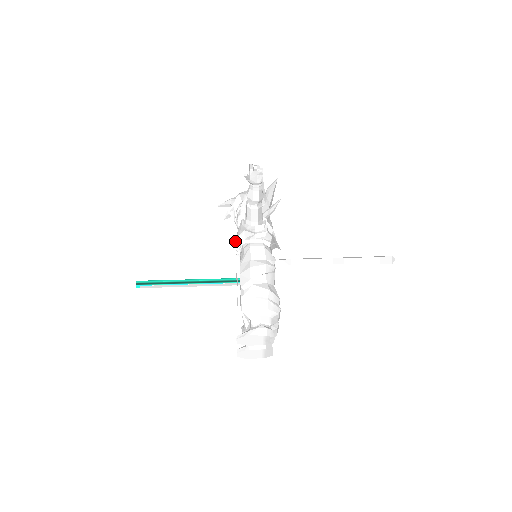
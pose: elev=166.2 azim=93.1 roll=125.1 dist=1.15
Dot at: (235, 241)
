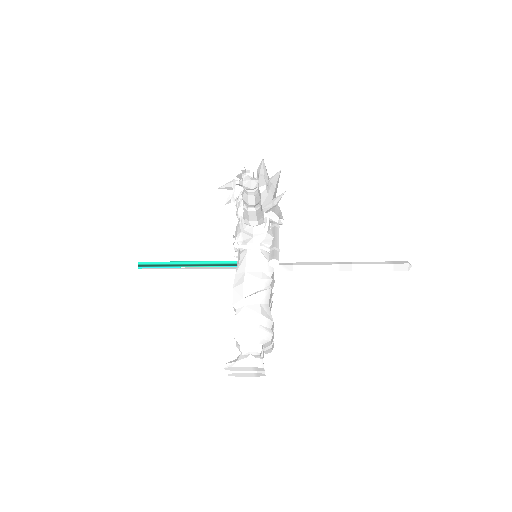
Dot at: occluded
